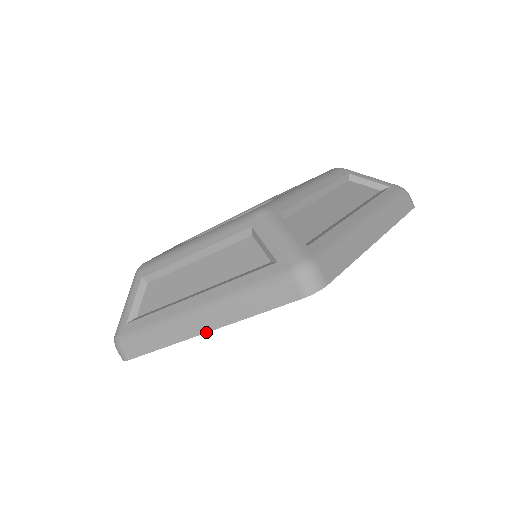
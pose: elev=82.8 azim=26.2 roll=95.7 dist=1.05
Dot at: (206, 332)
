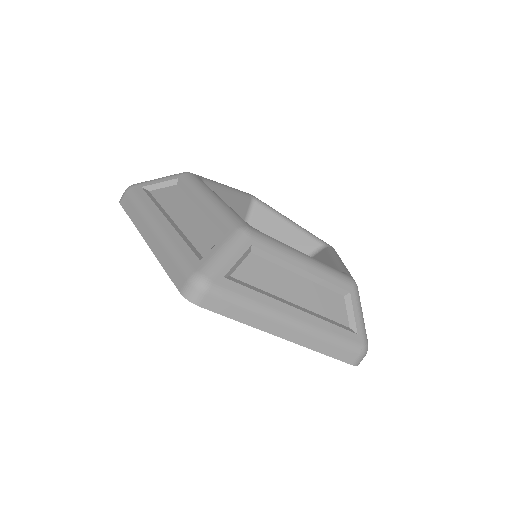
Dot at: (283, 338)
